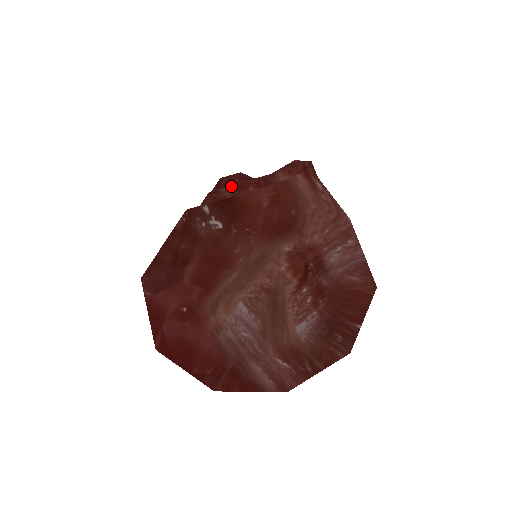
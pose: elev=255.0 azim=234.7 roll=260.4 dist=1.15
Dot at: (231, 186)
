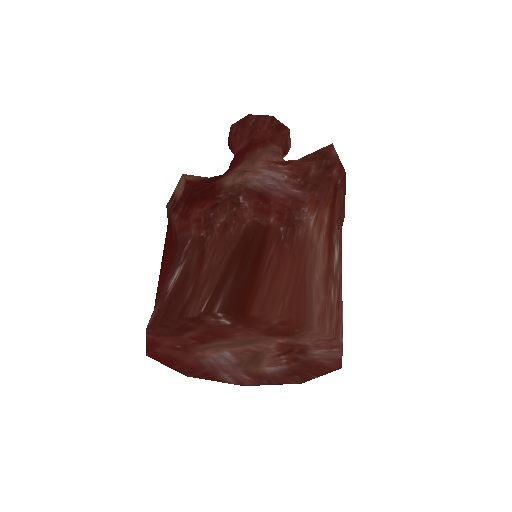
Dot at: (254, 203)
